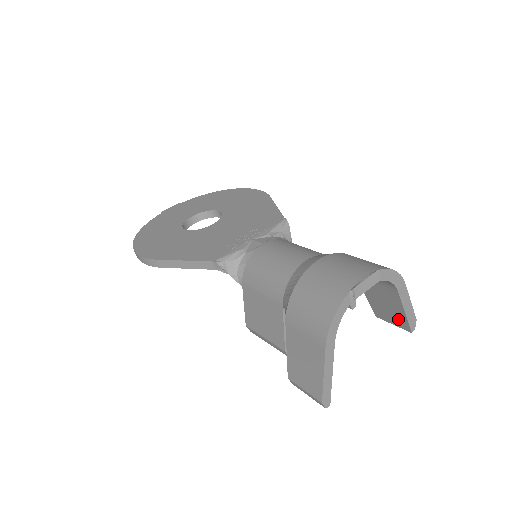
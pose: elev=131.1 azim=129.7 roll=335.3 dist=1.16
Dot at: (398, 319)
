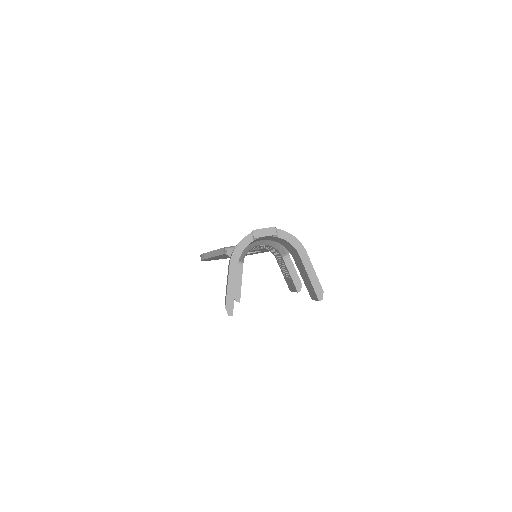
Dot at: (312, 290)
